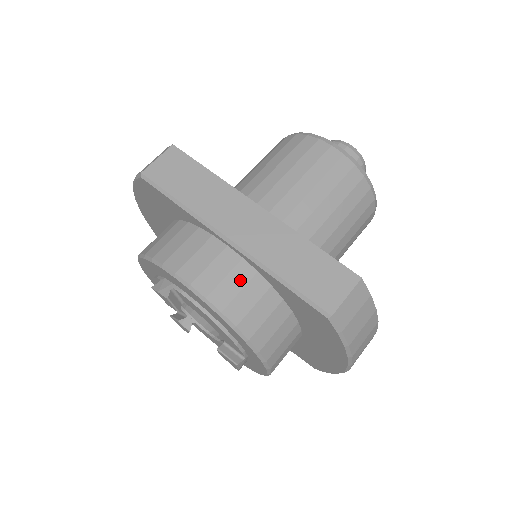
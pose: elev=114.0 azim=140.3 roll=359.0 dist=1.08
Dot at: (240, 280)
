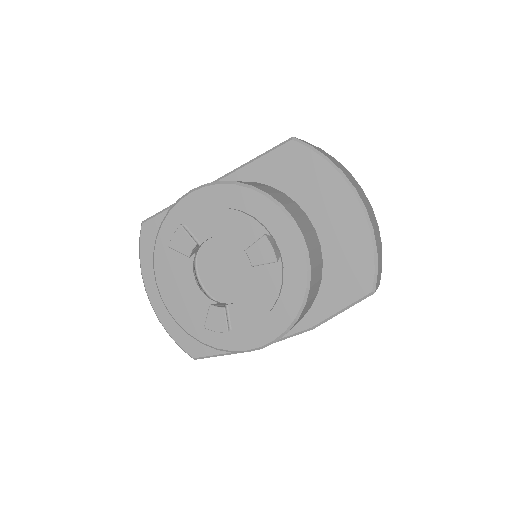
Dot at: occluded
